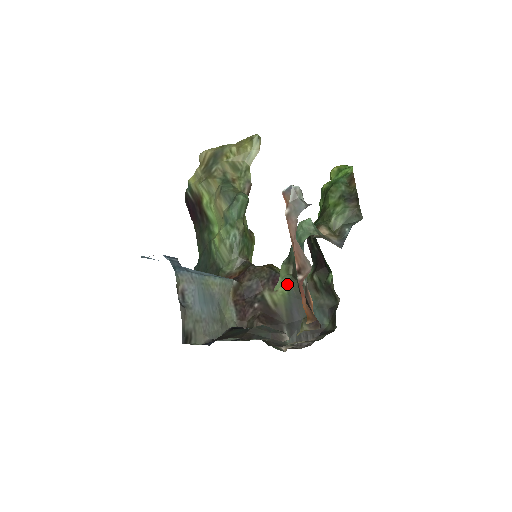
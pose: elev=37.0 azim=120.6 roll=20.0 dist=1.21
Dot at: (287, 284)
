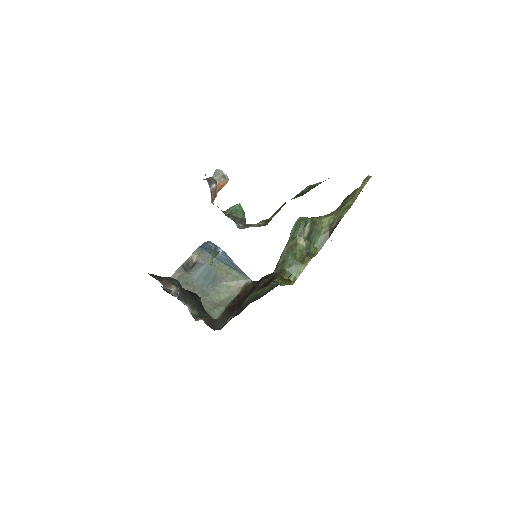
Dot at: (265, 287)
